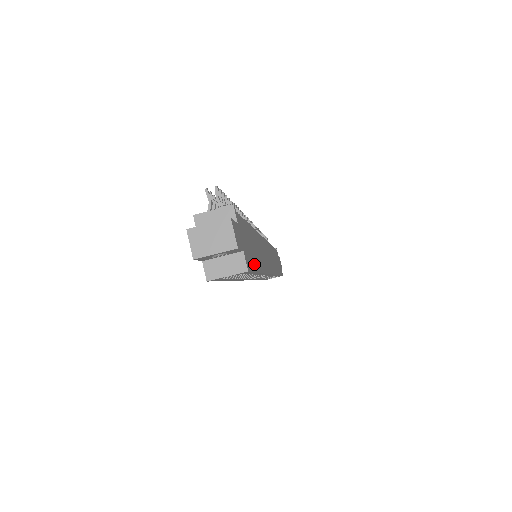
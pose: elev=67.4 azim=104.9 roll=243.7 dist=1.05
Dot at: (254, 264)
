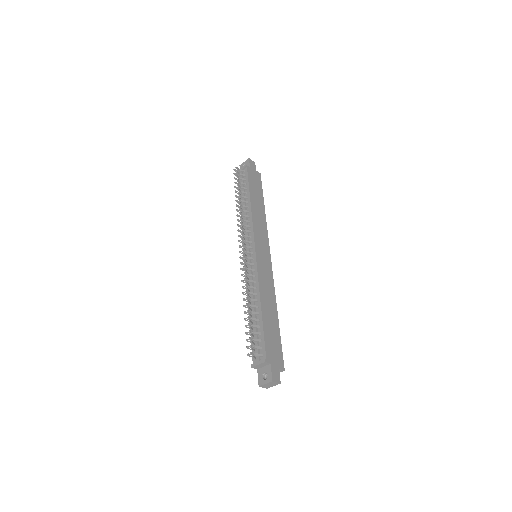
Dot at: (279, 342)
